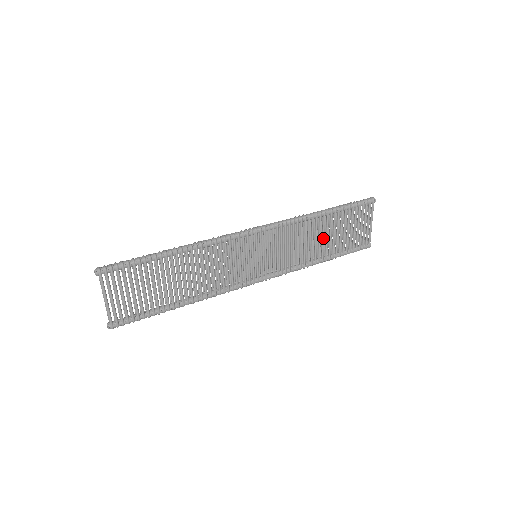
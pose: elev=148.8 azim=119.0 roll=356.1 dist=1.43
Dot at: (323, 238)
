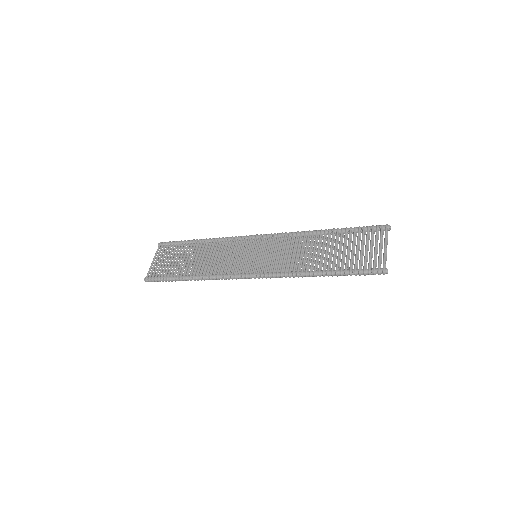
Dot at: (321, 251)
